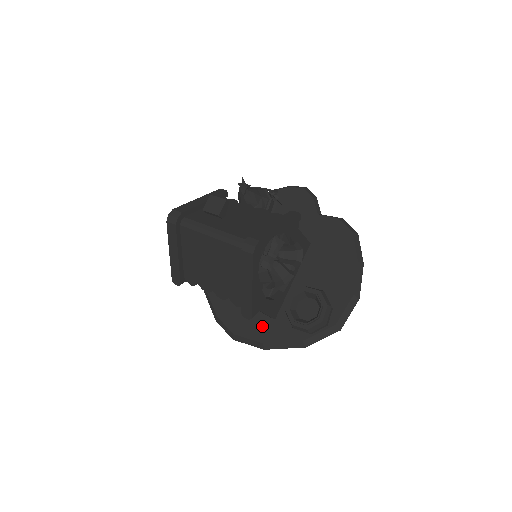
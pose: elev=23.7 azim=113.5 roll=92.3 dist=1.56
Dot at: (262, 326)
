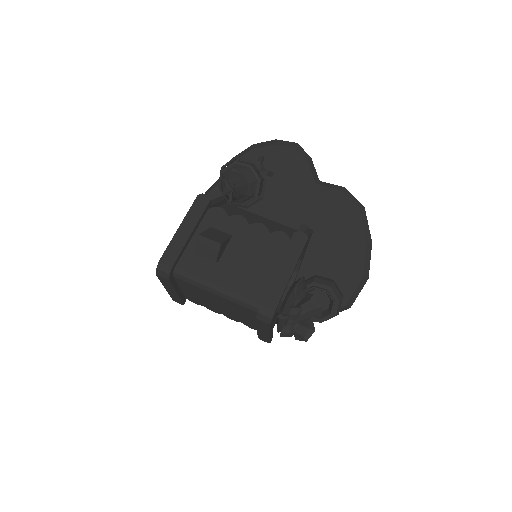
Dot at: occluded
